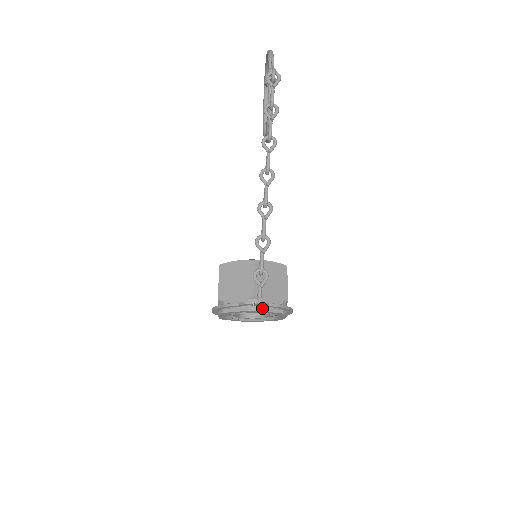
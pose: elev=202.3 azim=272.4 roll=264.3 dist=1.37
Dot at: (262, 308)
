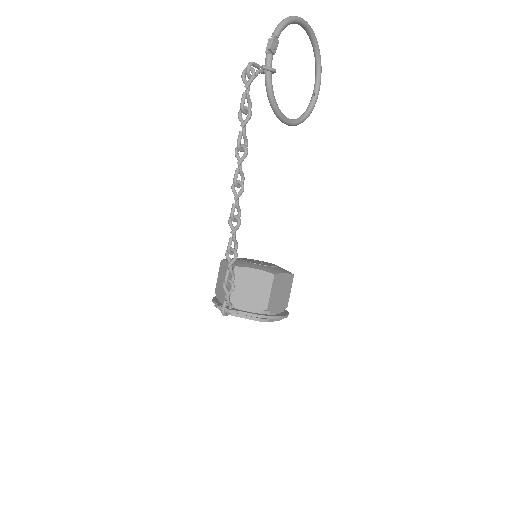
Dot at: (235, 313)
